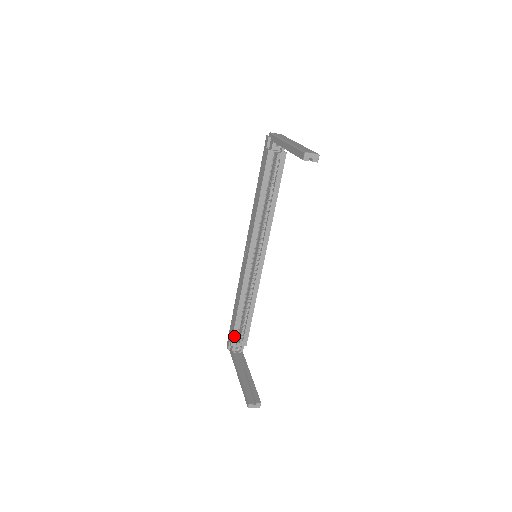
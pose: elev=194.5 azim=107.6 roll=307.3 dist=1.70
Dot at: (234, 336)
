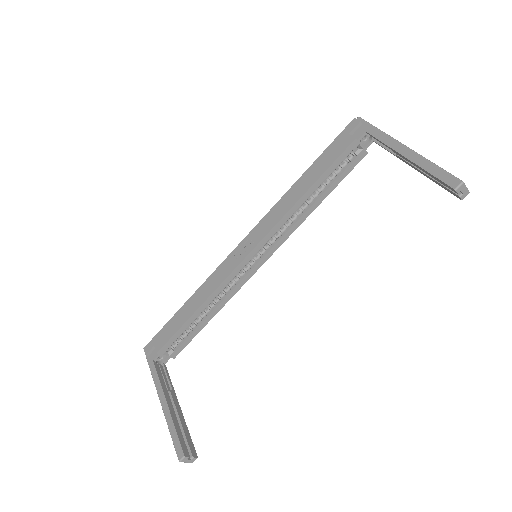
Dot at: (168, 343)
